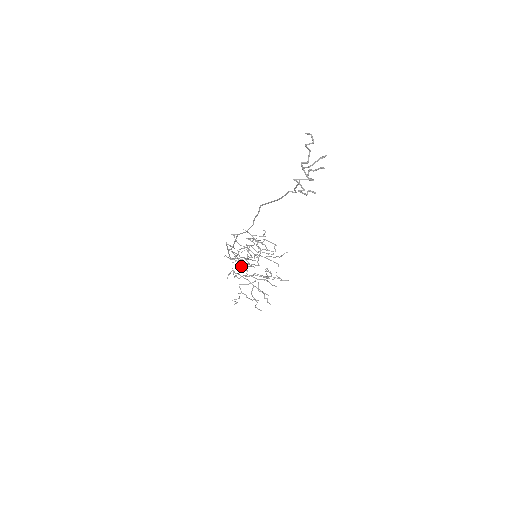
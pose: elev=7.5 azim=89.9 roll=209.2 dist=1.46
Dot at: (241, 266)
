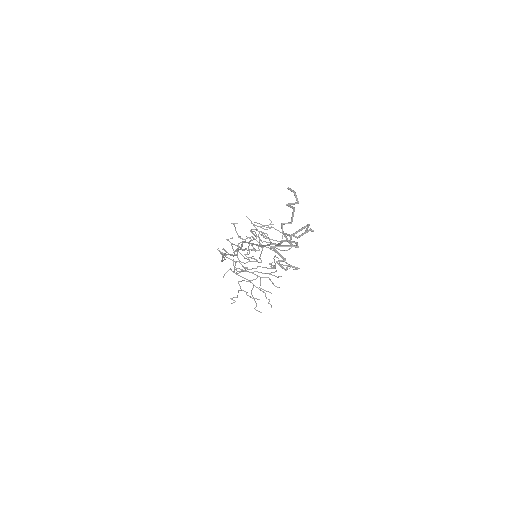
Dot at: (238, 268)
